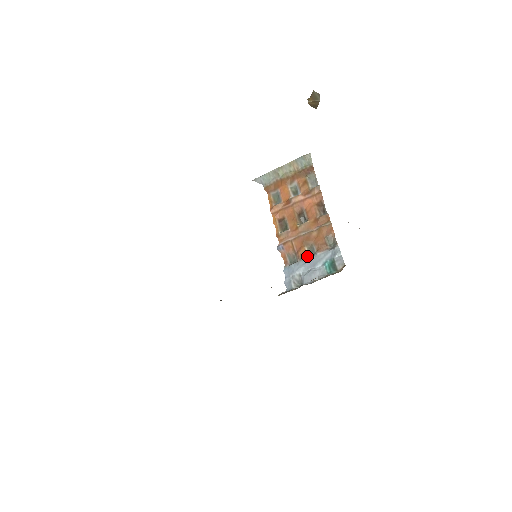
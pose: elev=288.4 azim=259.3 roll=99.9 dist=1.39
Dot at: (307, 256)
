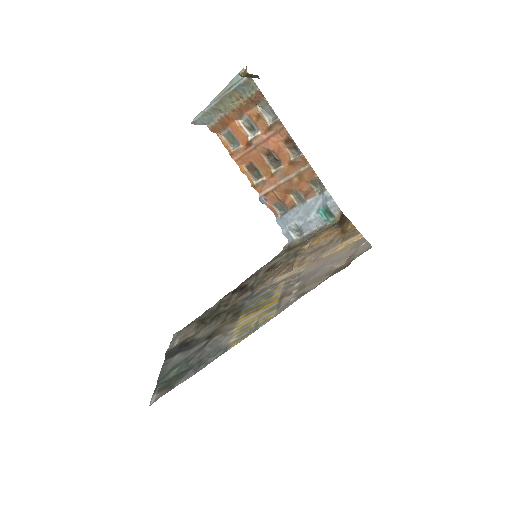
Dot at: (296, 205)
